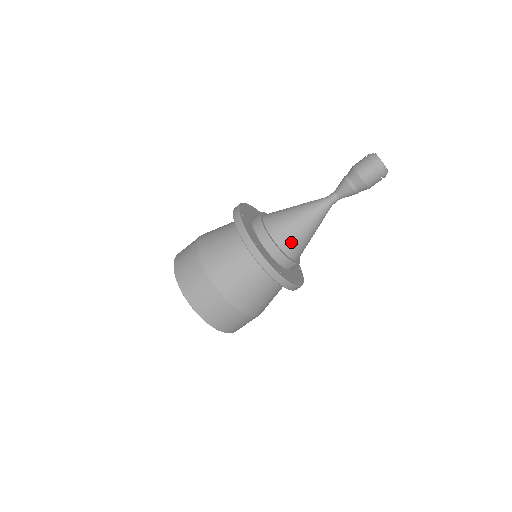
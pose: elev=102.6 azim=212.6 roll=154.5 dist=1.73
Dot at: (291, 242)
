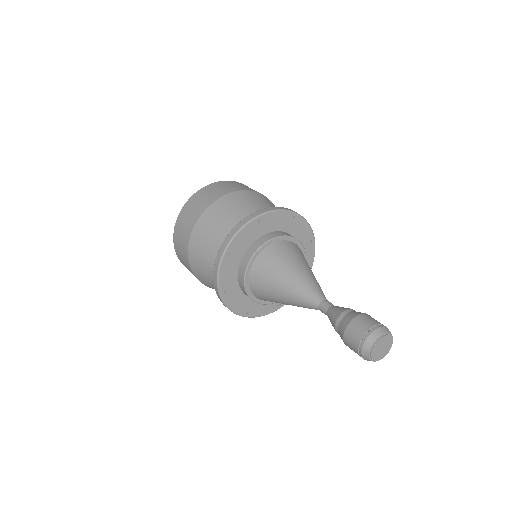
Dot at: (261, 286)
